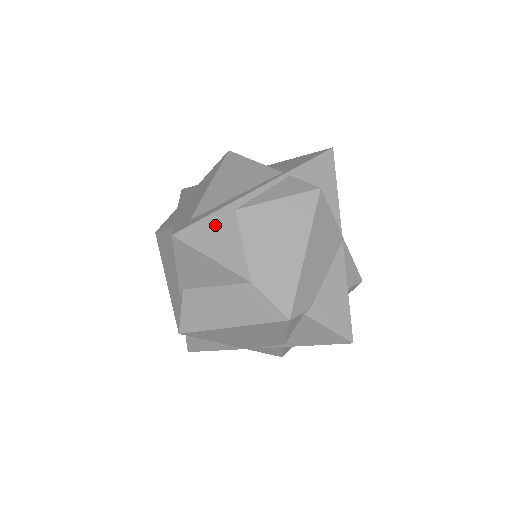
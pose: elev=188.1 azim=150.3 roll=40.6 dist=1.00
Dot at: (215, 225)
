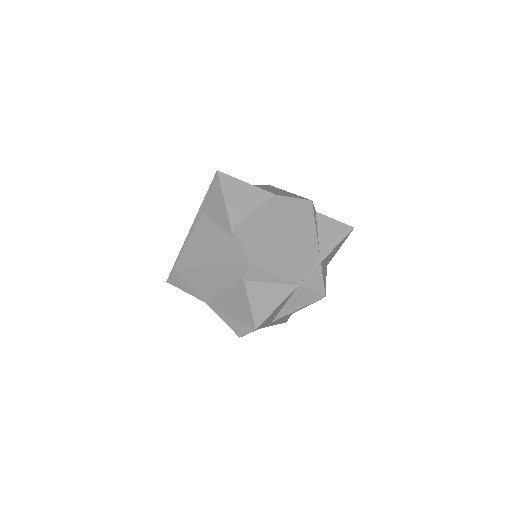
Dot at: occluded
